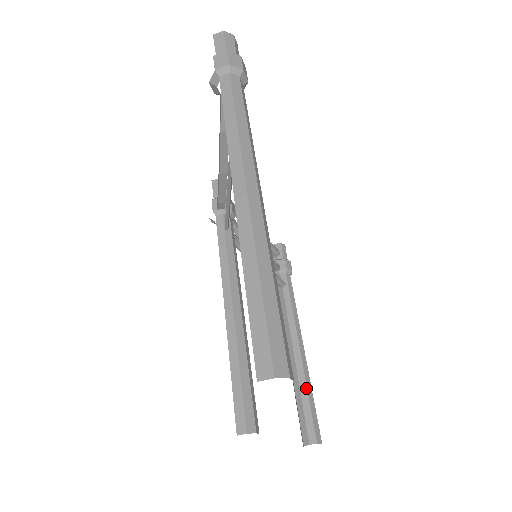
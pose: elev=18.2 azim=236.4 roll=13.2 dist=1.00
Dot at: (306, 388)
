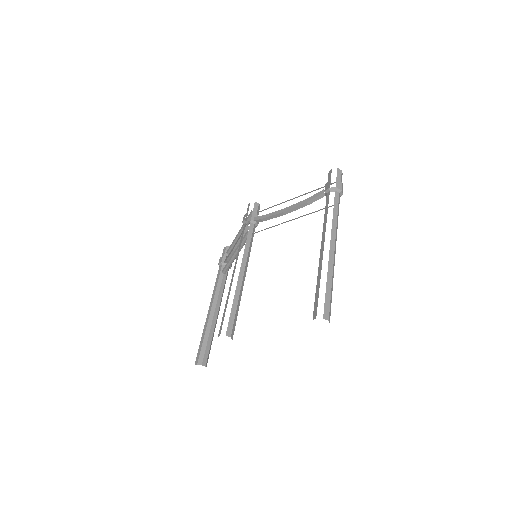
Dot at: (212, 335)
